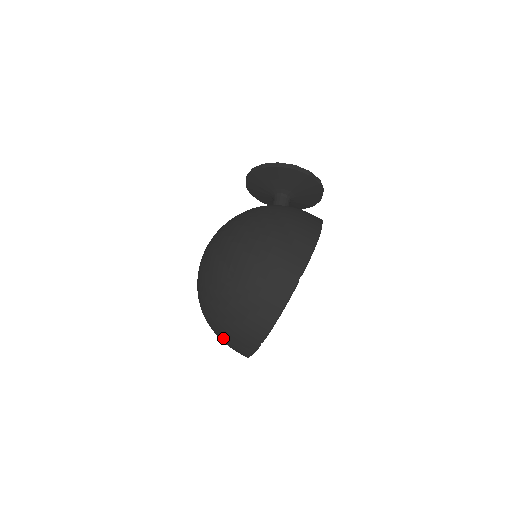
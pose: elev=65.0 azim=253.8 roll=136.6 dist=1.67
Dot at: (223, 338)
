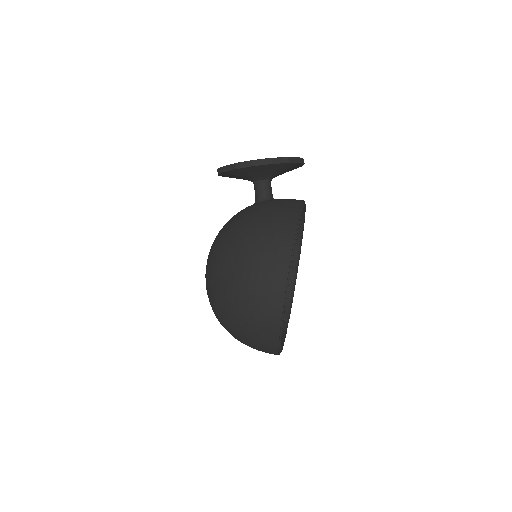
Dot at: occluded
